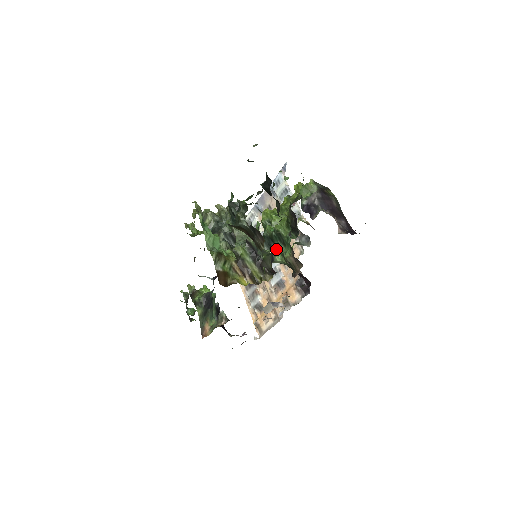
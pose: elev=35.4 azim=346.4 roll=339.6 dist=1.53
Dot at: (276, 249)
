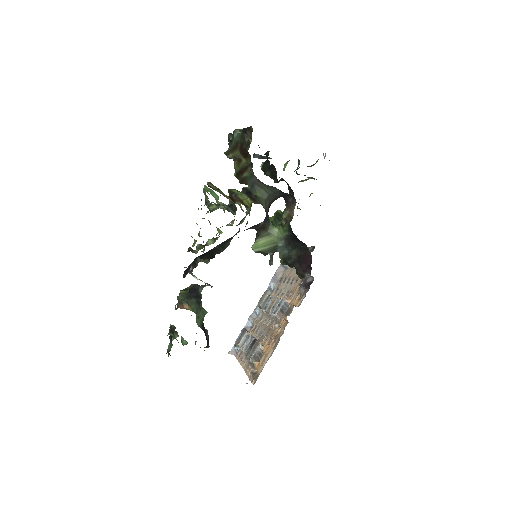
Dot at: occluded
